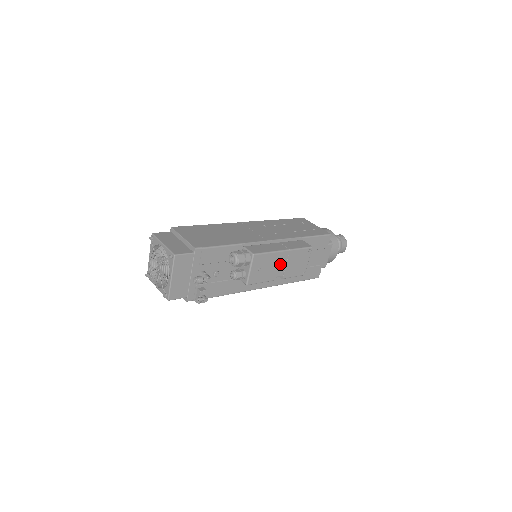
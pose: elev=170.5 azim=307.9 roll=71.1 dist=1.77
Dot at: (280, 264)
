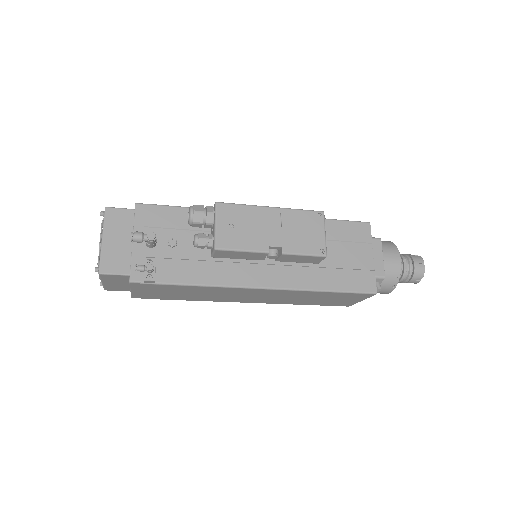
Dot at: (270, 227)
